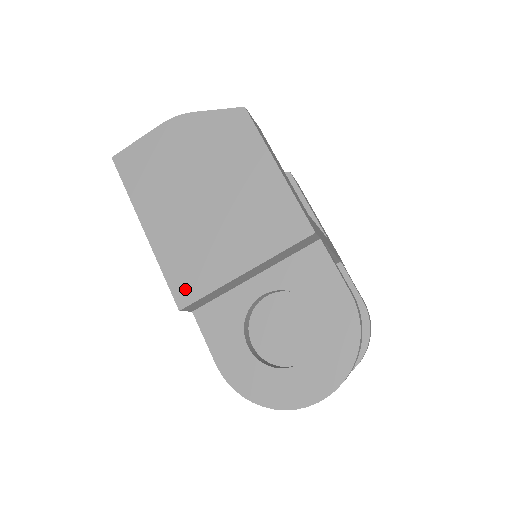
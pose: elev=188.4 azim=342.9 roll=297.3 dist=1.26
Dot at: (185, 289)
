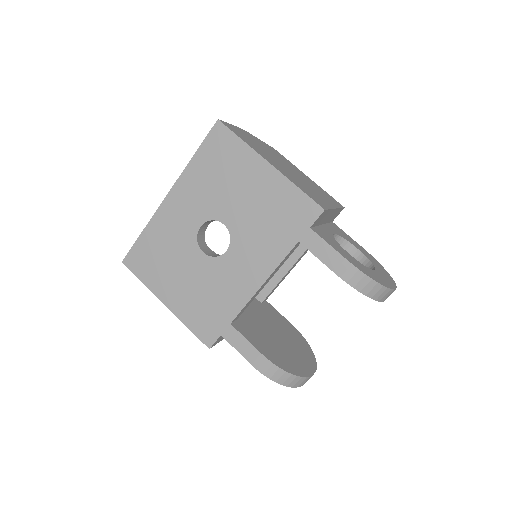
Dot at: (318, 201)
